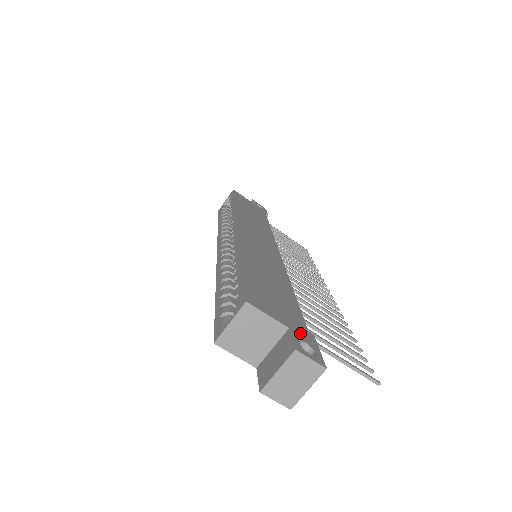
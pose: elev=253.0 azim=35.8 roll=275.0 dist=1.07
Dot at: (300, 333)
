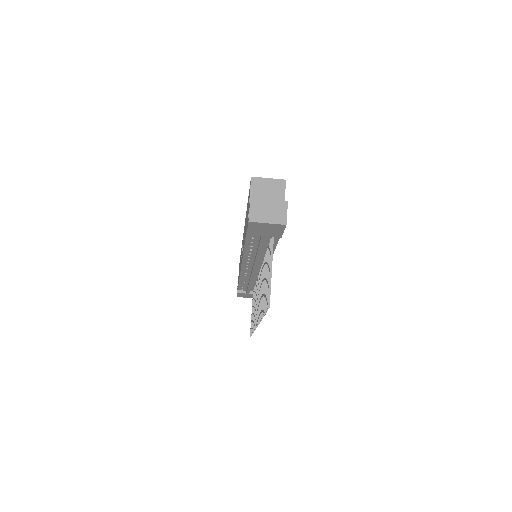
Dot at: occluded
